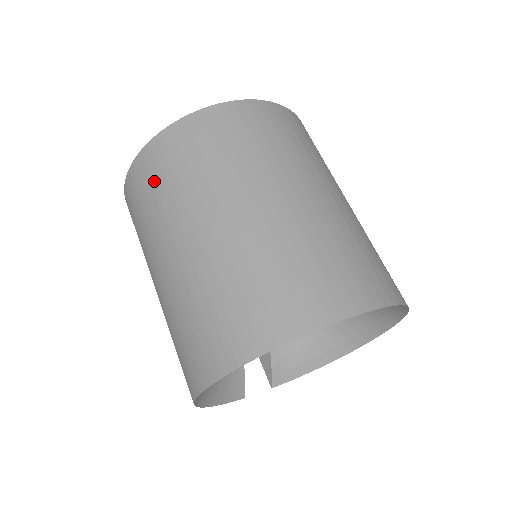
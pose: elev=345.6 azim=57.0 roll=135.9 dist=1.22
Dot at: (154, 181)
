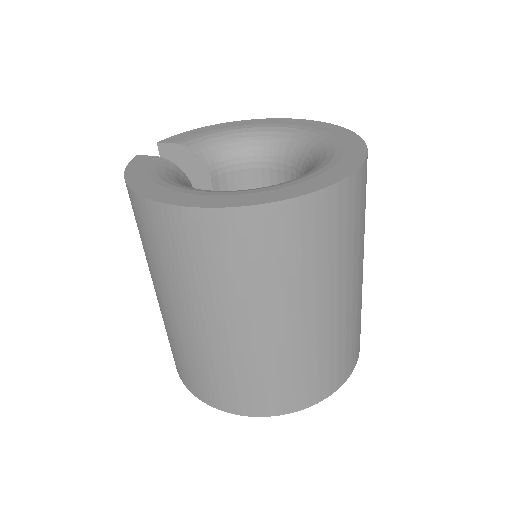
Dot at: (249, 254)
